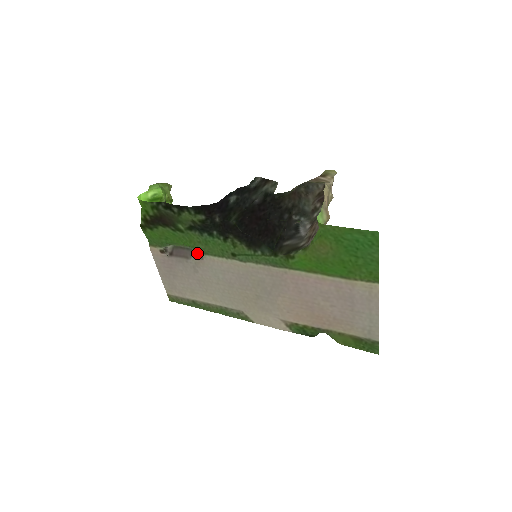
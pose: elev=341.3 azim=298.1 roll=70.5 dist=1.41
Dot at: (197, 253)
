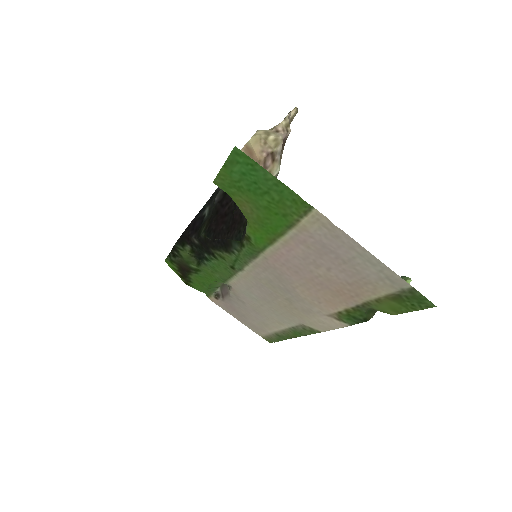
Dot at: occluded
